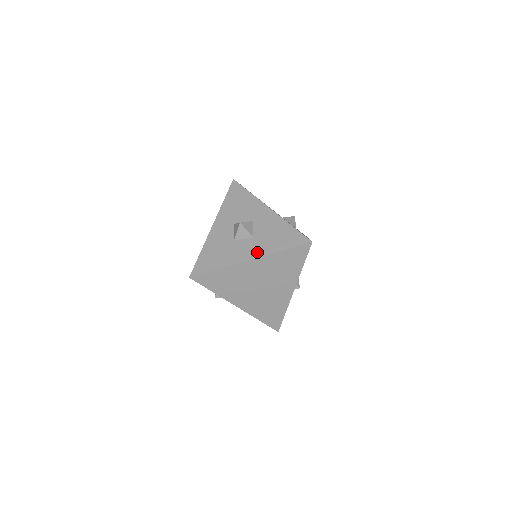
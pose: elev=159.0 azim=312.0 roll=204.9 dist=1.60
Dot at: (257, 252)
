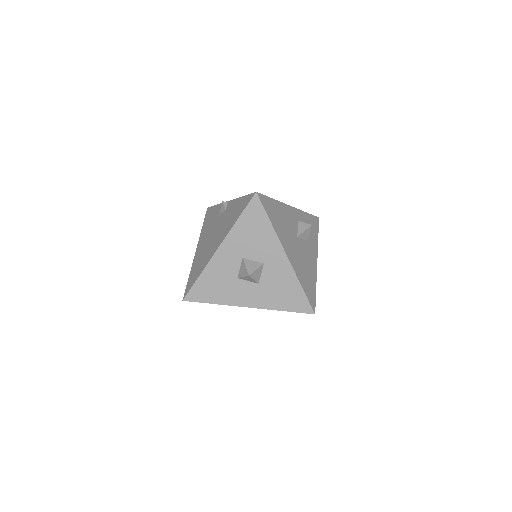
Dot at: (258, 302)
